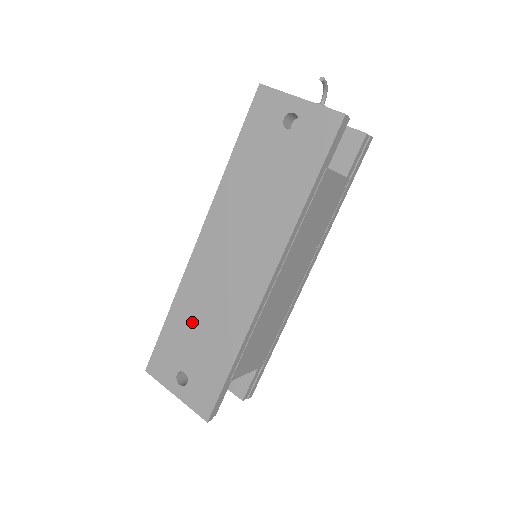
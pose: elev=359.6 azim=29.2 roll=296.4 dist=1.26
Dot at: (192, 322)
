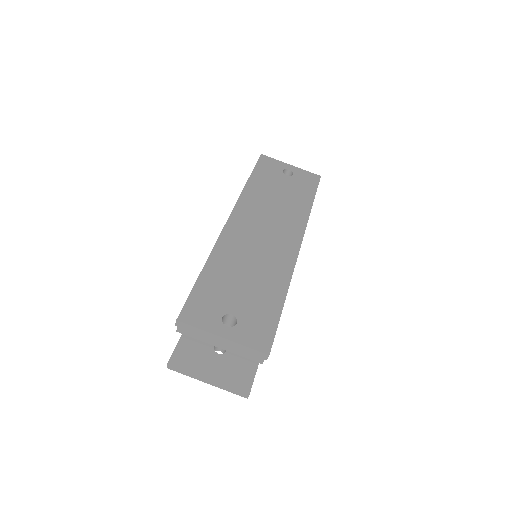
Dot at: (233, 273)
